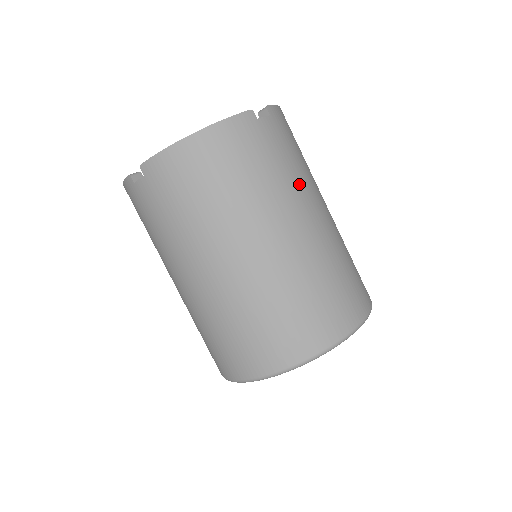
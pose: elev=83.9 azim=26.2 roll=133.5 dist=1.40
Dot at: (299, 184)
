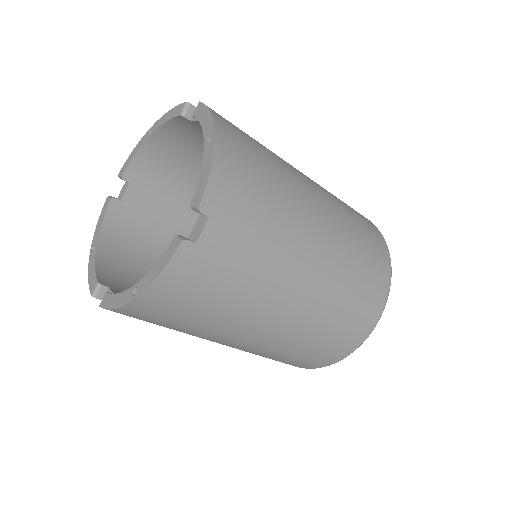
Dot at: (277, 260)
